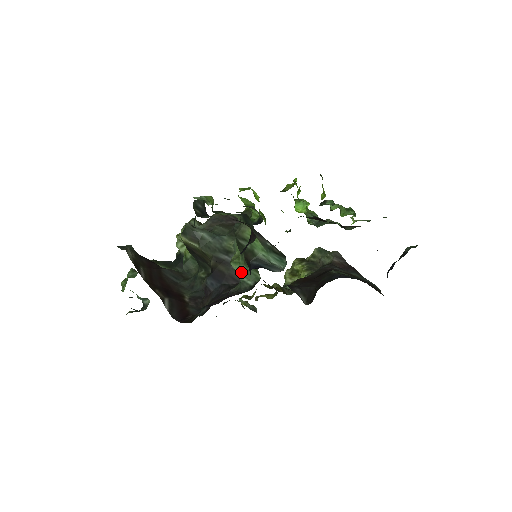
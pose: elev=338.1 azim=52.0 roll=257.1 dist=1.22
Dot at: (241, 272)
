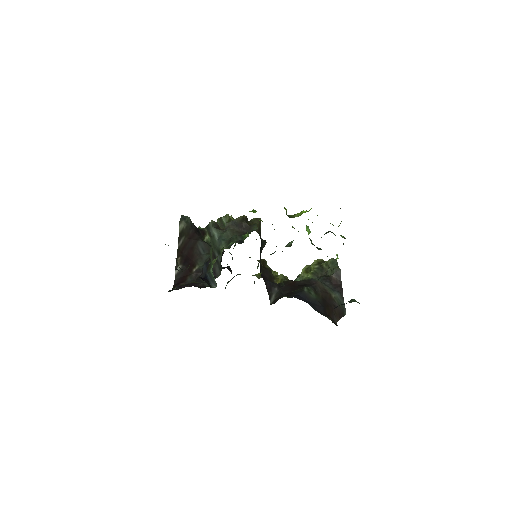
Dot at: occluded
